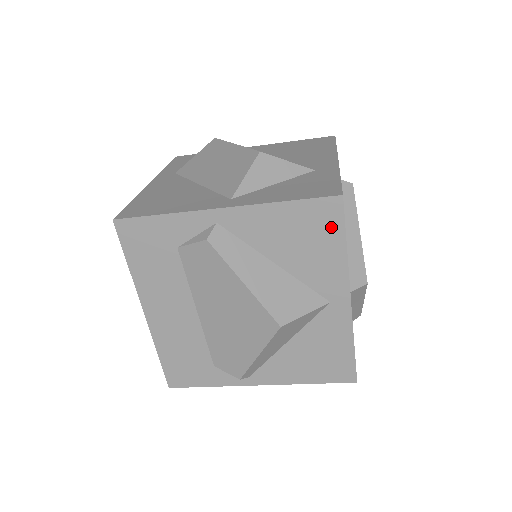
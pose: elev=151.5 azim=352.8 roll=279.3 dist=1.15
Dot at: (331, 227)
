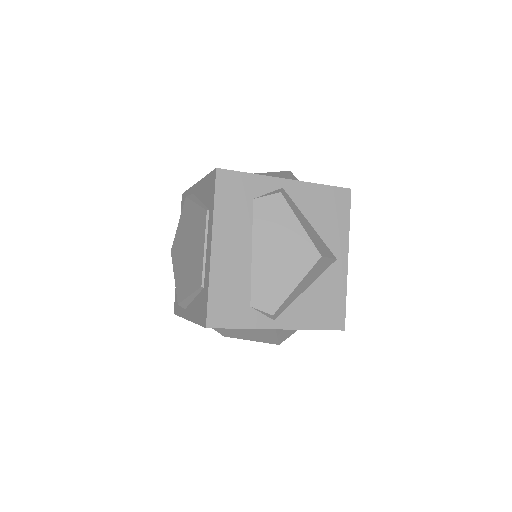
Dot at: (343, 207)
